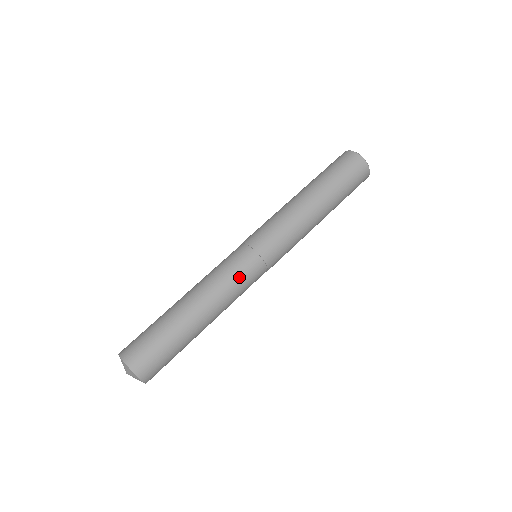
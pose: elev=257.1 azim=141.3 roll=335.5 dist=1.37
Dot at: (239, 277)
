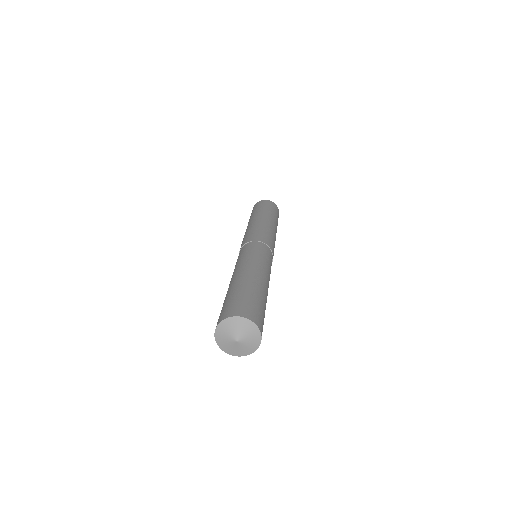
Dot at: (256, 252)
